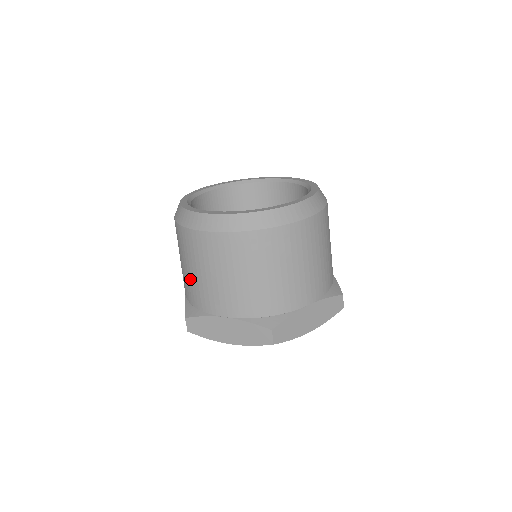
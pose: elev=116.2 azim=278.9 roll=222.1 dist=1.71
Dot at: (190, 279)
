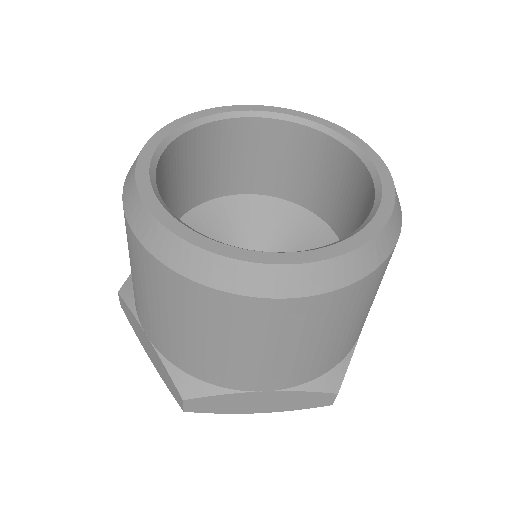
Dot at: (192, 347)
